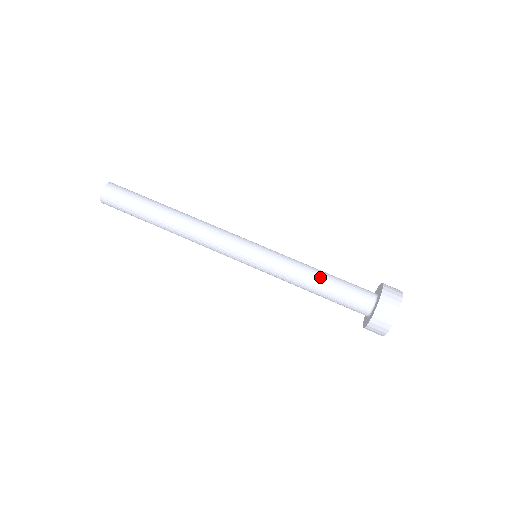
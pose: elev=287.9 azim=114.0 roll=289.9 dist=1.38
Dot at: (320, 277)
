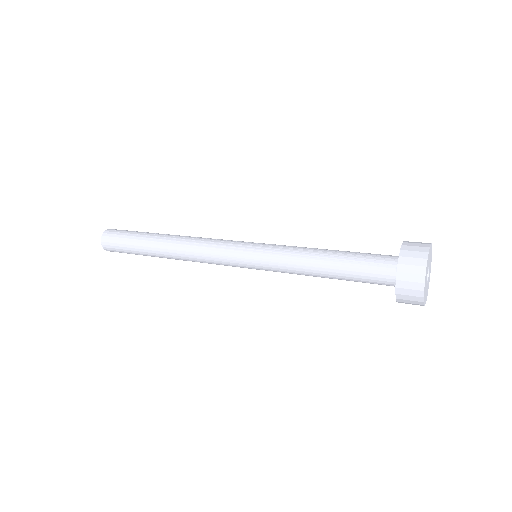
Dot at: occluded
